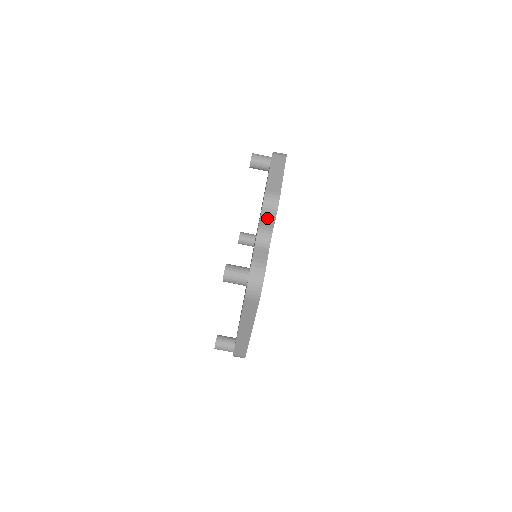
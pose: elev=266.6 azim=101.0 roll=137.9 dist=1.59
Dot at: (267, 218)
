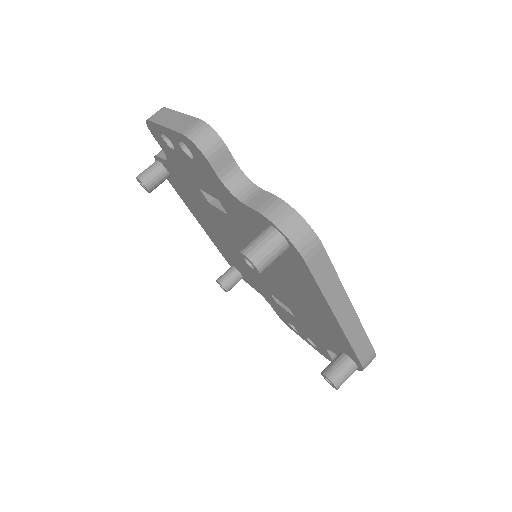
Dot at: (218, 157)
